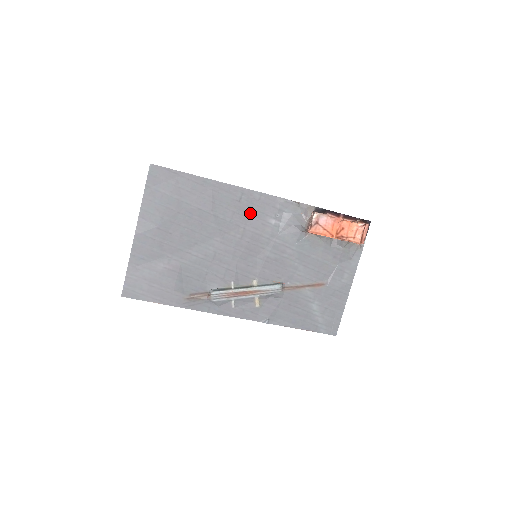
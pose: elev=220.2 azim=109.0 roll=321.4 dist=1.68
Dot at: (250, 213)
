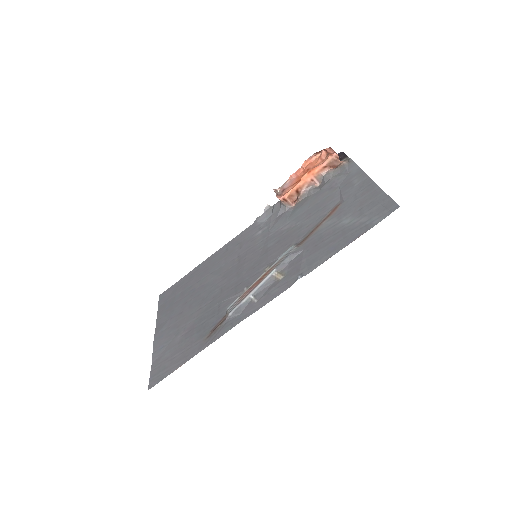
Dot at: (239, 247)
